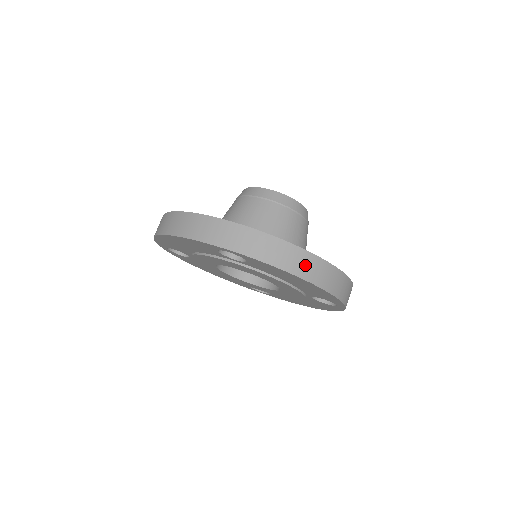
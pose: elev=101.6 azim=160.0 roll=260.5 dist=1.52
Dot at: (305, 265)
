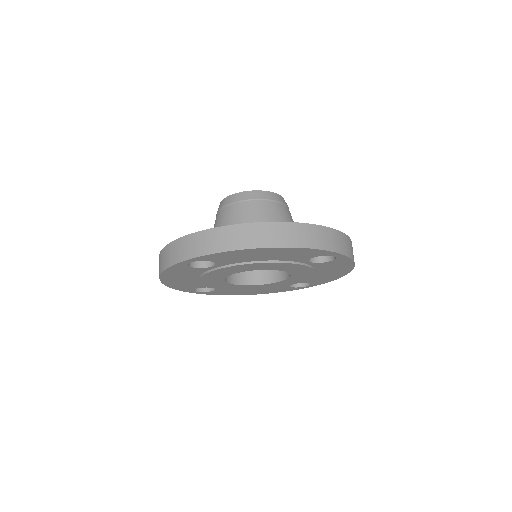
Dot at: (250, 236)
